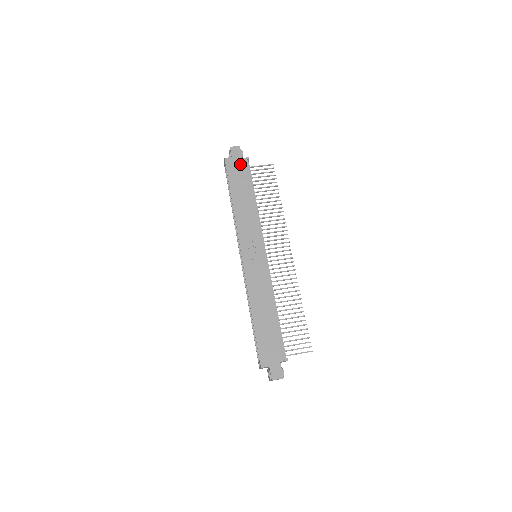
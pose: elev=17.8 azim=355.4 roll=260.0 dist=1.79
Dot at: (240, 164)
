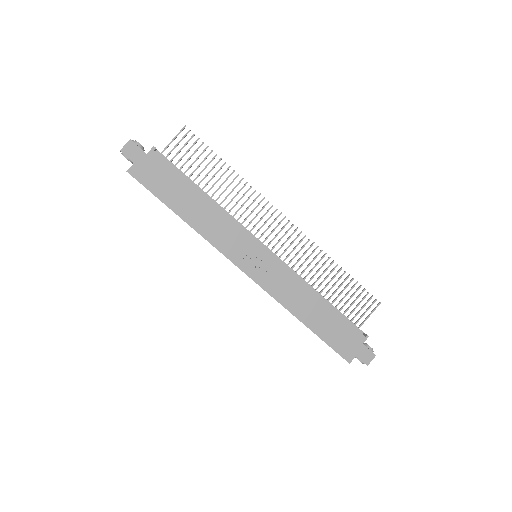
Dot at: (151, 164)
